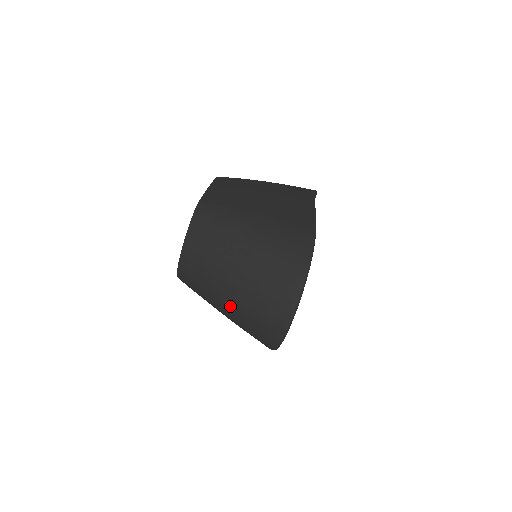
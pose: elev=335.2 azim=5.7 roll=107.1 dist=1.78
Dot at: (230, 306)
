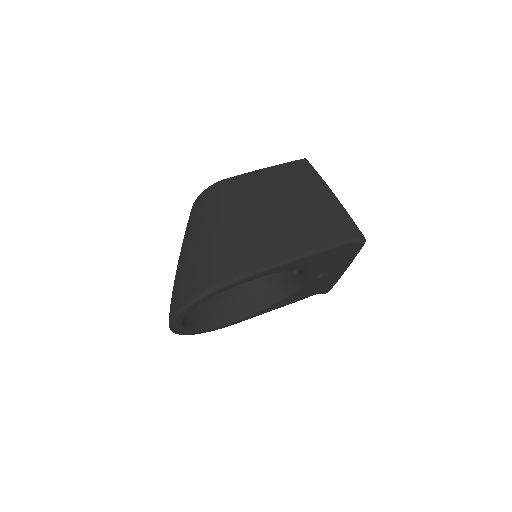
Dot at: occluded
